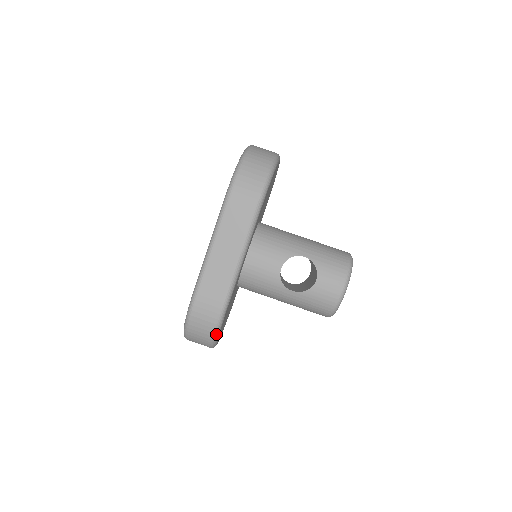
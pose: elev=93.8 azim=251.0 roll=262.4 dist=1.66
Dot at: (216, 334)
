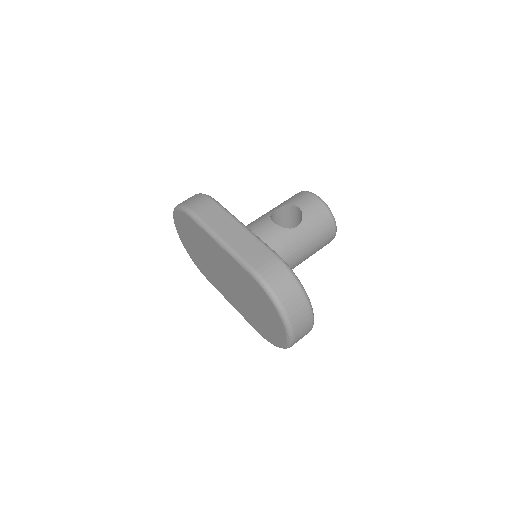
Dot at: (297, 279)
